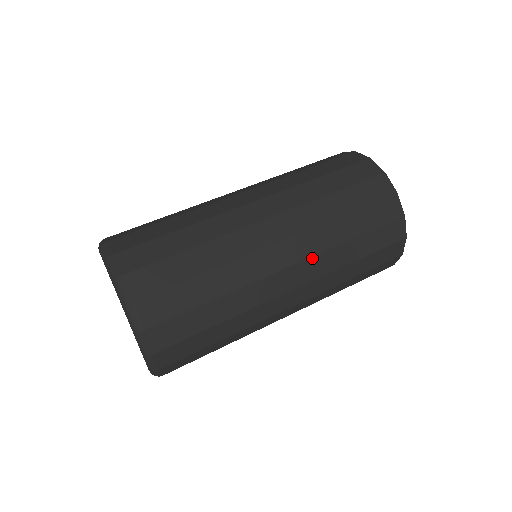
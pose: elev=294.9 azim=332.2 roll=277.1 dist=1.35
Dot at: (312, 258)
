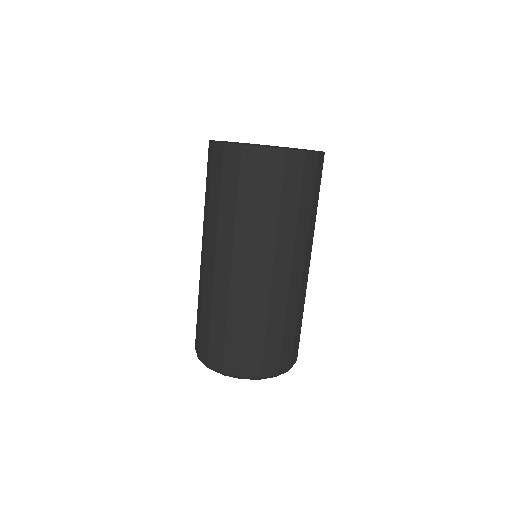
Dot at: (294, 249)
